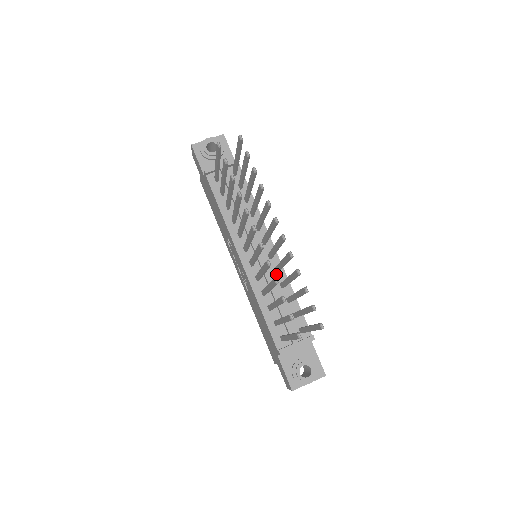
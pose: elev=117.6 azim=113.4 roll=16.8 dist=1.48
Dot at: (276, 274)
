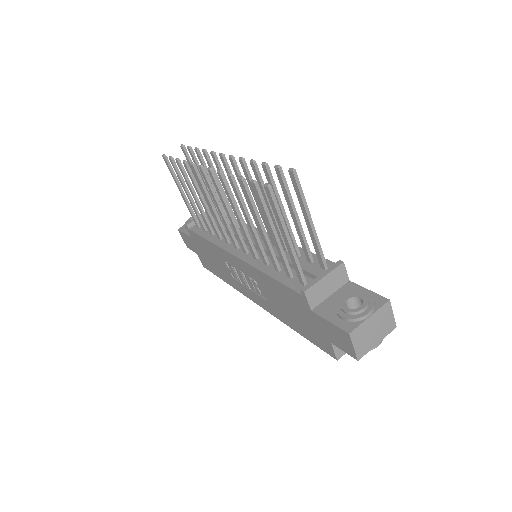
Dot at: occluded
